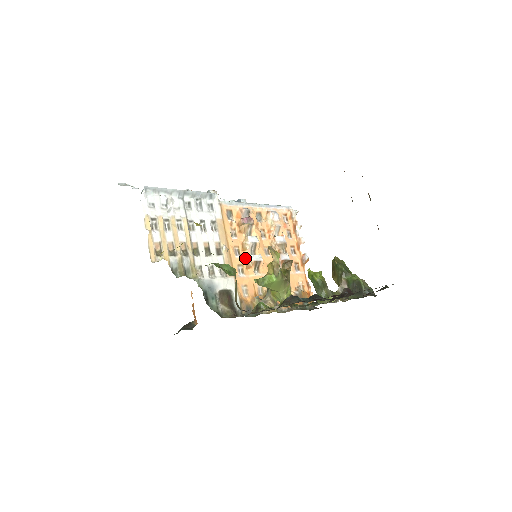
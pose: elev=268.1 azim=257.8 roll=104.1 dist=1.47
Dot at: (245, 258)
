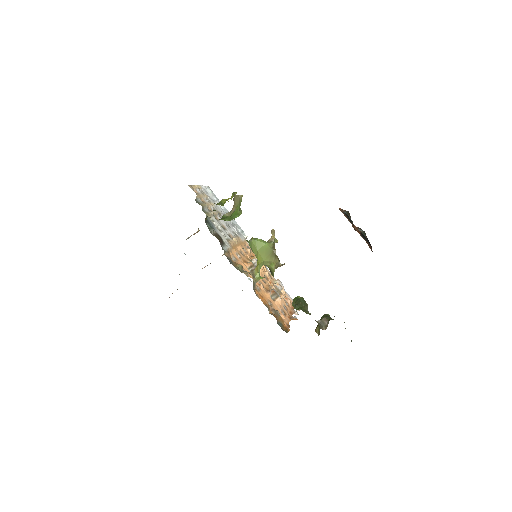
Dot at: (245, 260)
